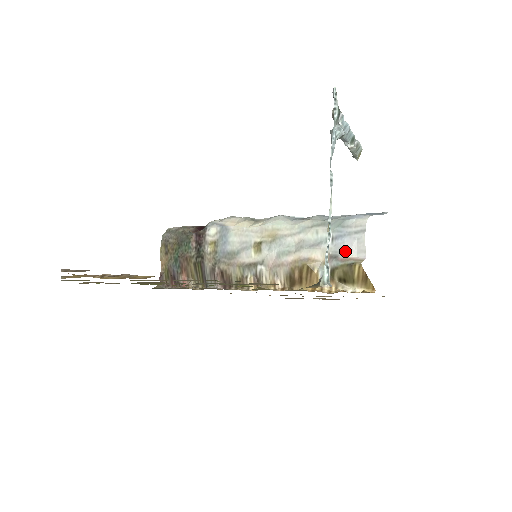
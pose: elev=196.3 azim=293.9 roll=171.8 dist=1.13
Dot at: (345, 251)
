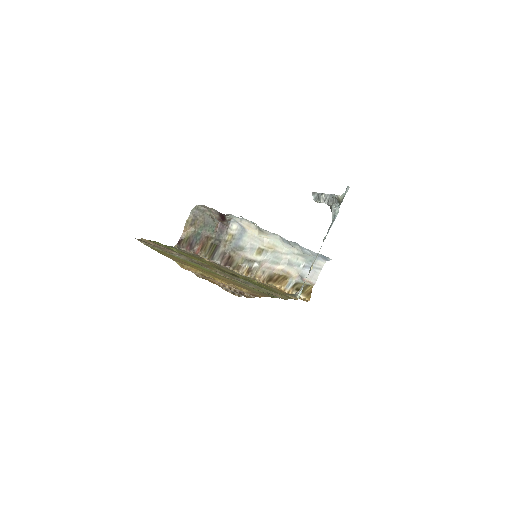
Dot at: (307, 276)
